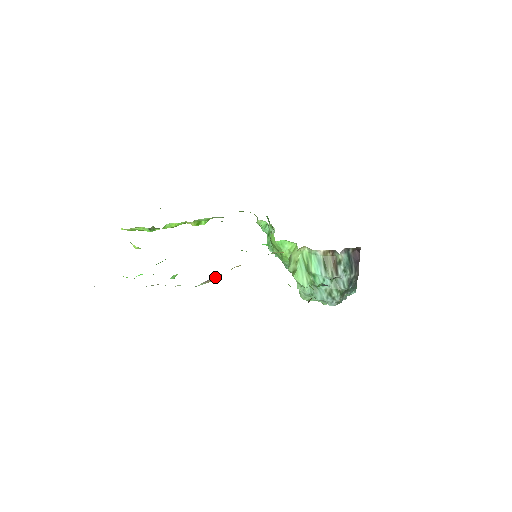
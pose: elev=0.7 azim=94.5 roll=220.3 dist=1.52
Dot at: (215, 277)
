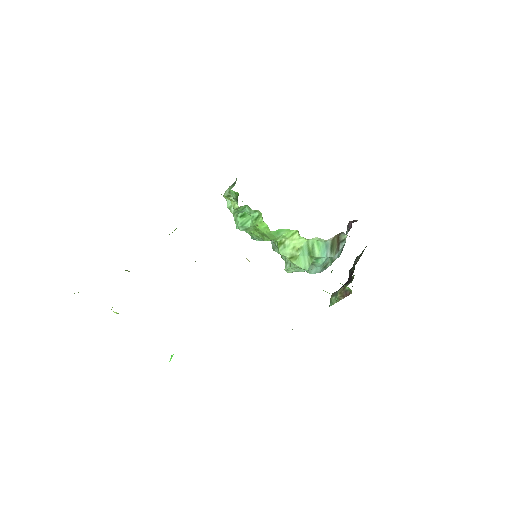
Dot at: occluded
